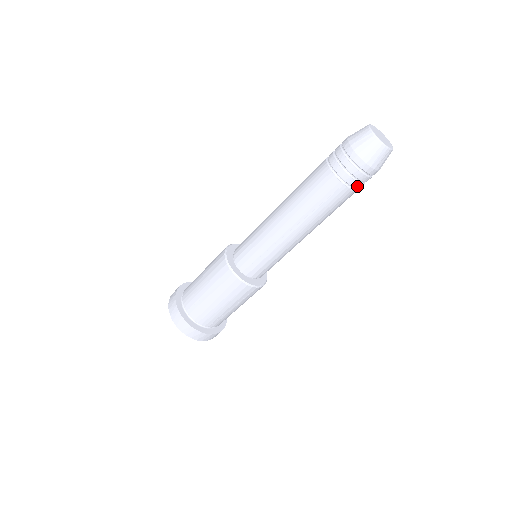
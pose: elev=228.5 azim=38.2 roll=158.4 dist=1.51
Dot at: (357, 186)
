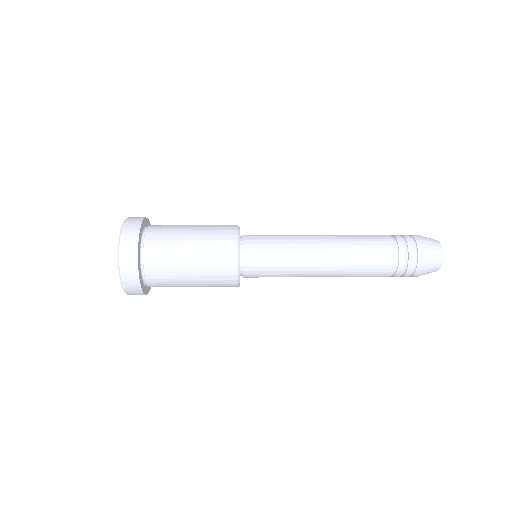
Dot at: occluded
